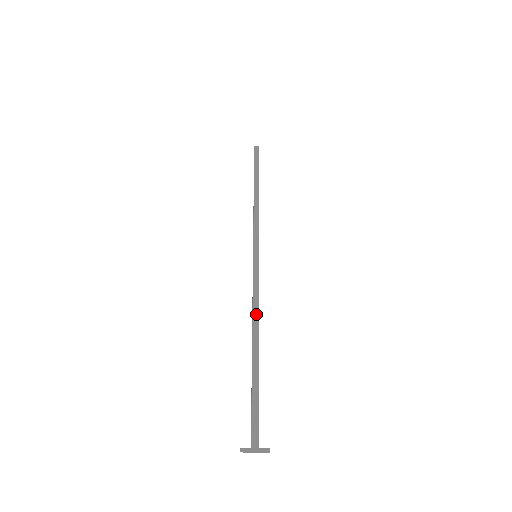
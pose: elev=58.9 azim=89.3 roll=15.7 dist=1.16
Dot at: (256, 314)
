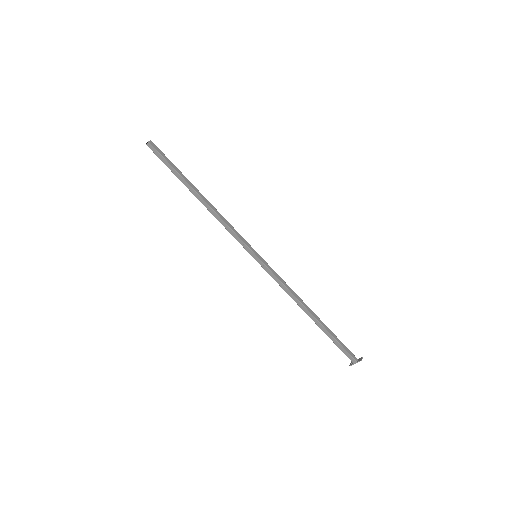
Dot at: (295, 299)
